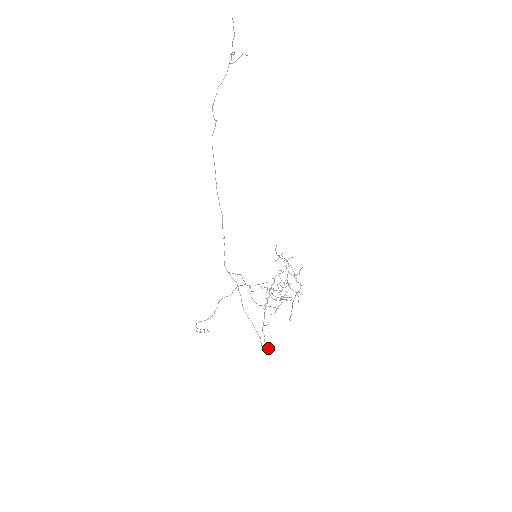
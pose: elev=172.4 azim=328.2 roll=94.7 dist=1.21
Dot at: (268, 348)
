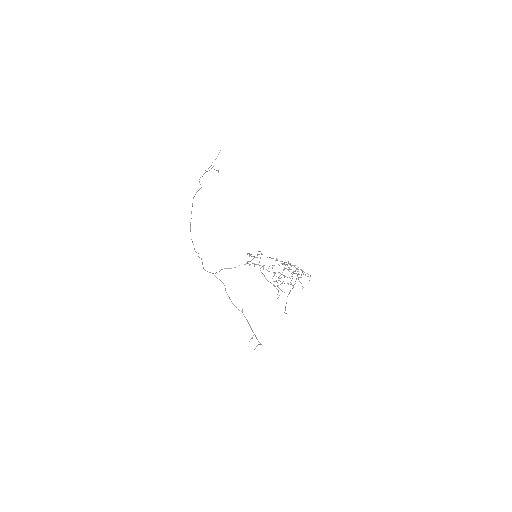
Dot at: (261, 344)
